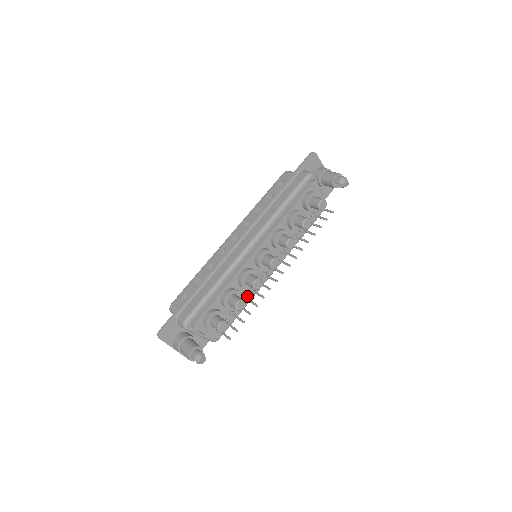
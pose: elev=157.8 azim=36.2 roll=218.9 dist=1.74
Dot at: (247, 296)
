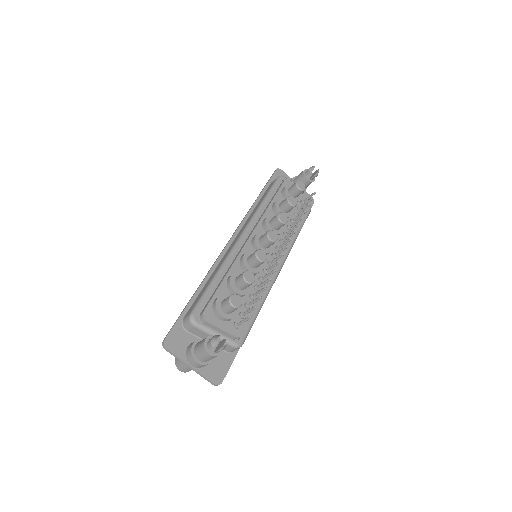
Dot at: (258, 285)
